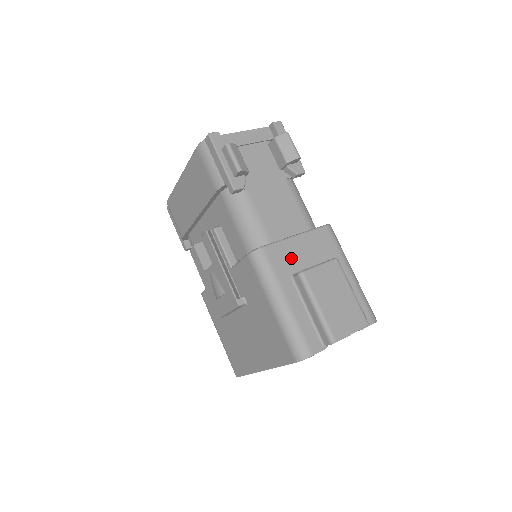
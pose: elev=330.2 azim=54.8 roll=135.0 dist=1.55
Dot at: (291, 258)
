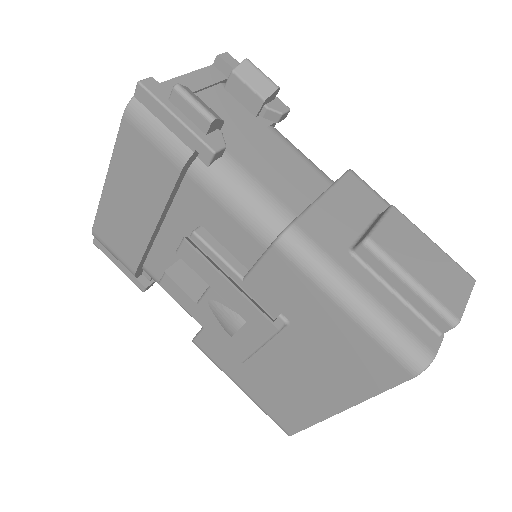
Dot at: (335, 227)
